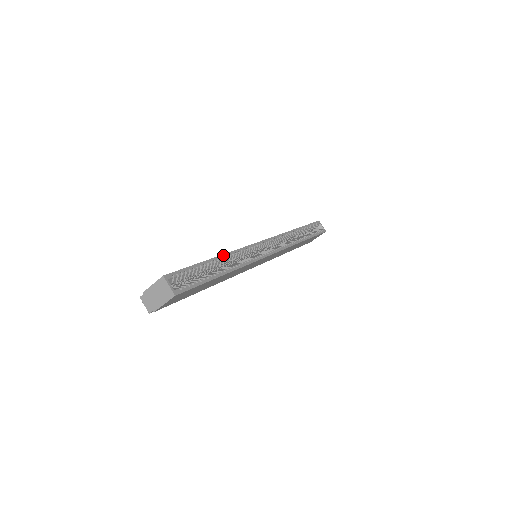
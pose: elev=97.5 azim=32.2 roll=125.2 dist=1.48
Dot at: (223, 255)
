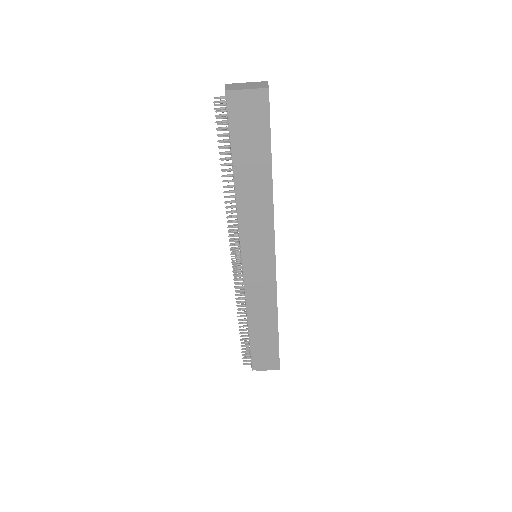
Dot at: occluded
